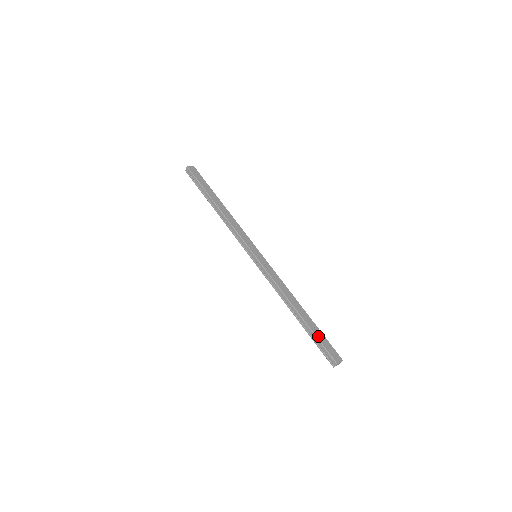
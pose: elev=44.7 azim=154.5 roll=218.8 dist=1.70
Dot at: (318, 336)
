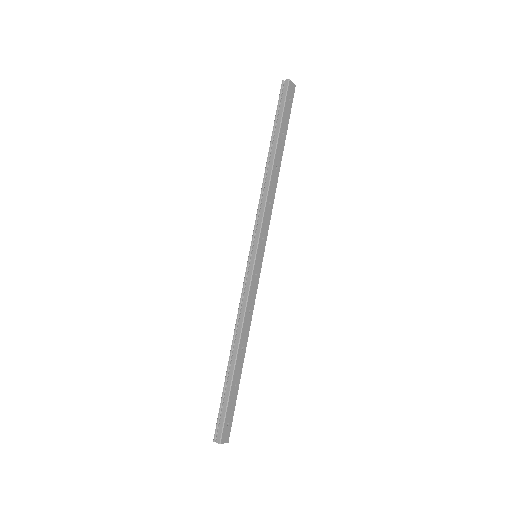
Dot at: (231, 399)
